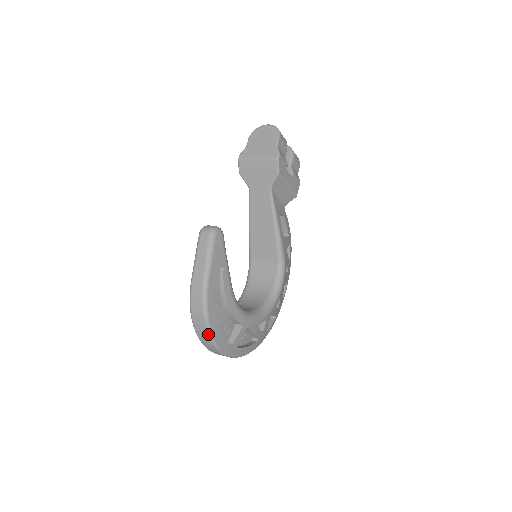
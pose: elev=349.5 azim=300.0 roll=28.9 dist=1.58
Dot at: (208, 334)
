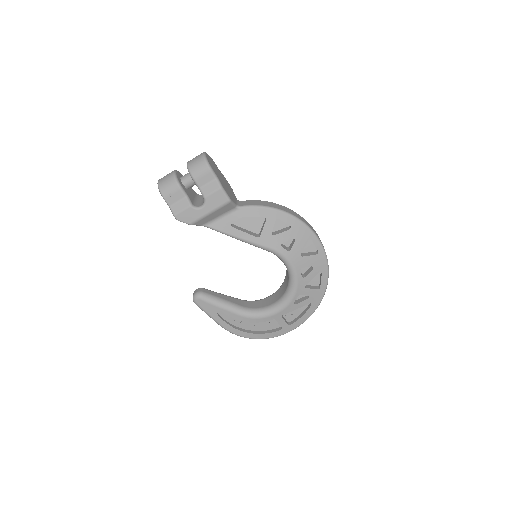
Dot at: occluded
